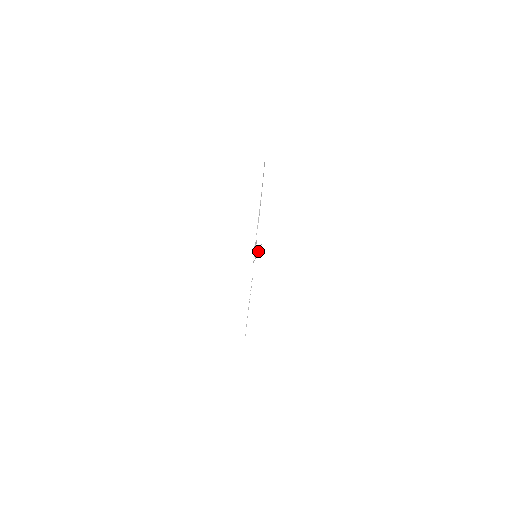
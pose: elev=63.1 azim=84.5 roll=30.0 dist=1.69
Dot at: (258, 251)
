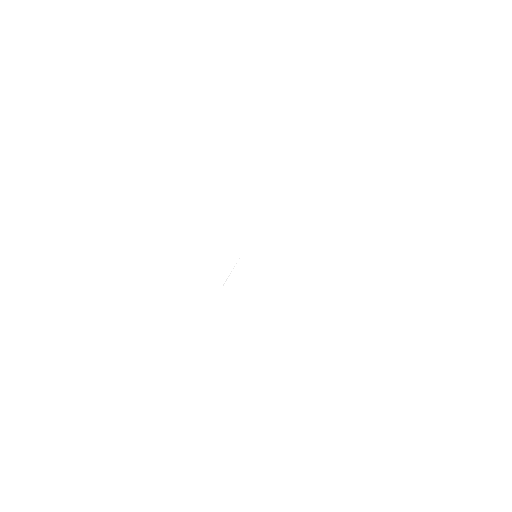
Dot at: occluded
